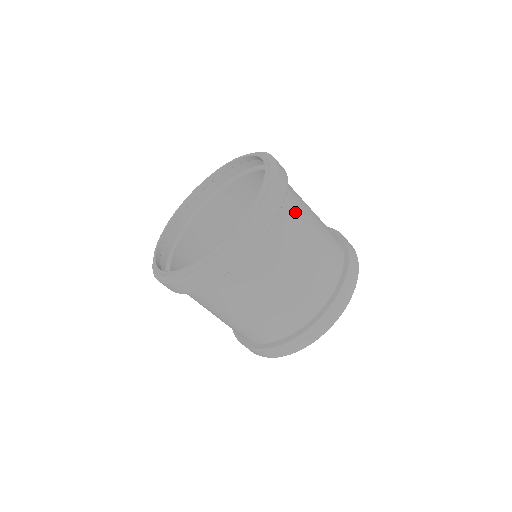
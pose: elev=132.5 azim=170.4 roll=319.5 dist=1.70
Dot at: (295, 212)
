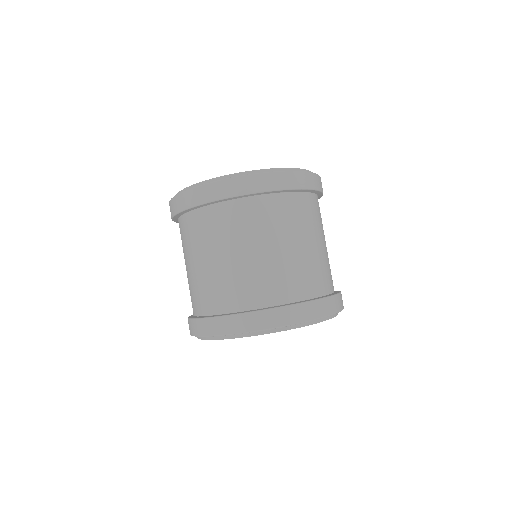
Dot at: occluded
